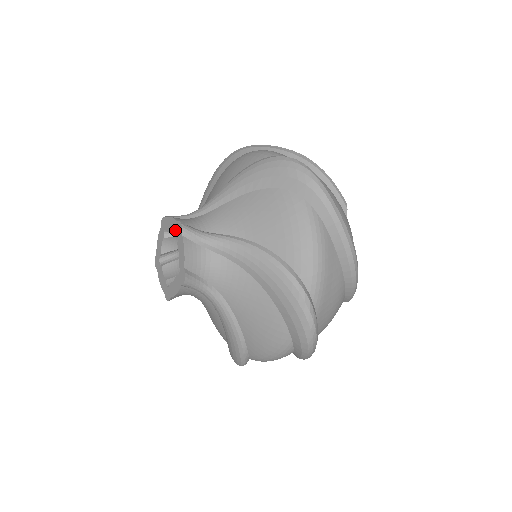
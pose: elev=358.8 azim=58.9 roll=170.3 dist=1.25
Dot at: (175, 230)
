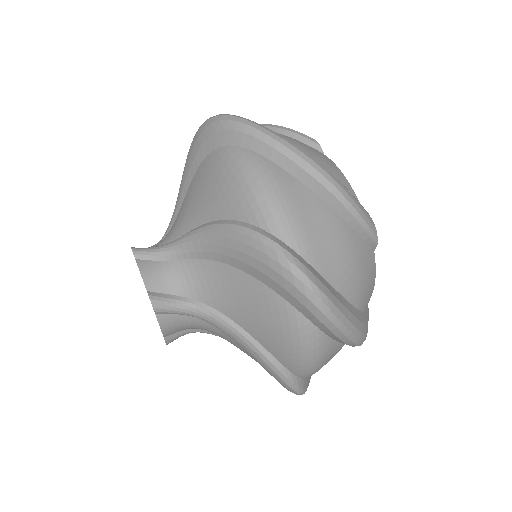
Dot at: occluded
